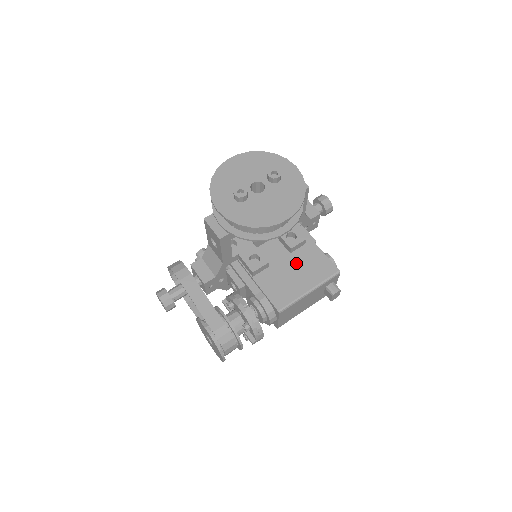
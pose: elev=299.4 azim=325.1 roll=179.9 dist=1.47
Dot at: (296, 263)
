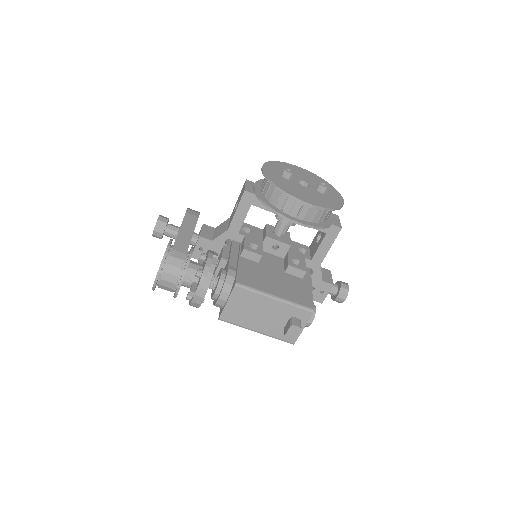
Dot at: (283, 279)
